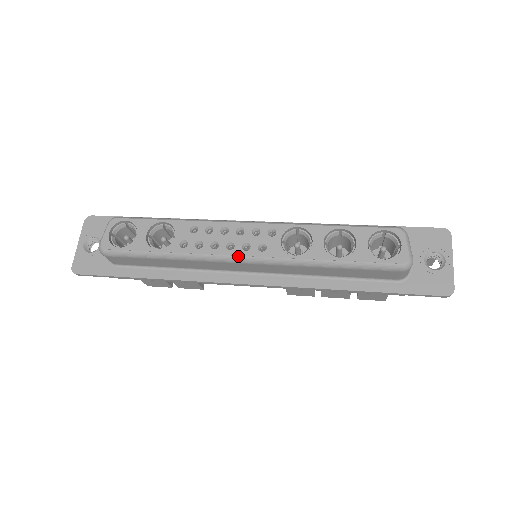
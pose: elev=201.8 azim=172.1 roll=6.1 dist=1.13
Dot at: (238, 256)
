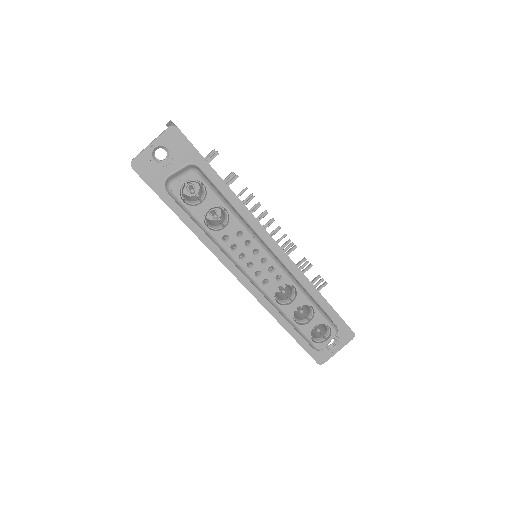
Dot at: (249, 275)
